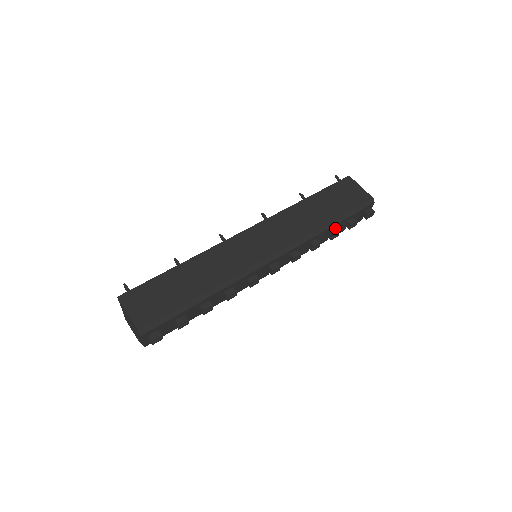
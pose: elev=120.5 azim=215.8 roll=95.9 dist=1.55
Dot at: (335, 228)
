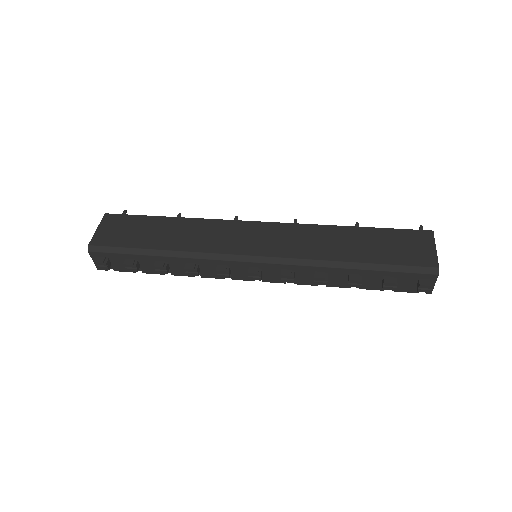
Dot at: (361, 275)
